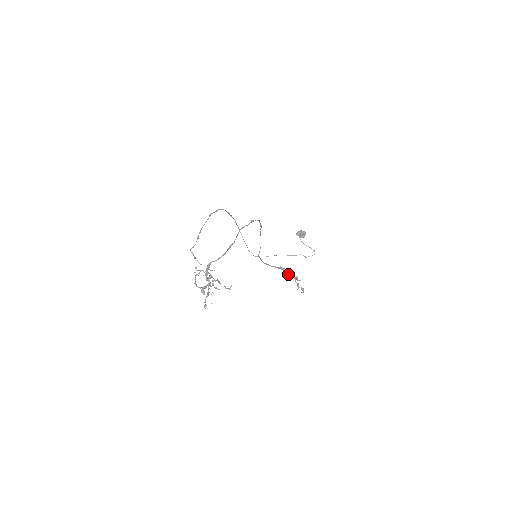
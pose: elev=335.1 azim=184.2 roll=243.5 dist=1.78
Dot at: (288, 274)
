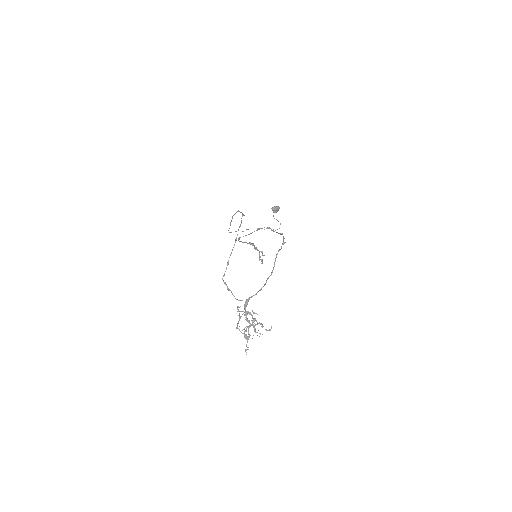
Dot at: (255, 248)
